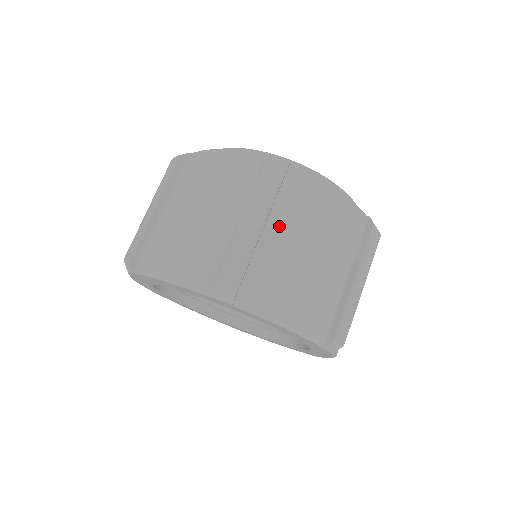
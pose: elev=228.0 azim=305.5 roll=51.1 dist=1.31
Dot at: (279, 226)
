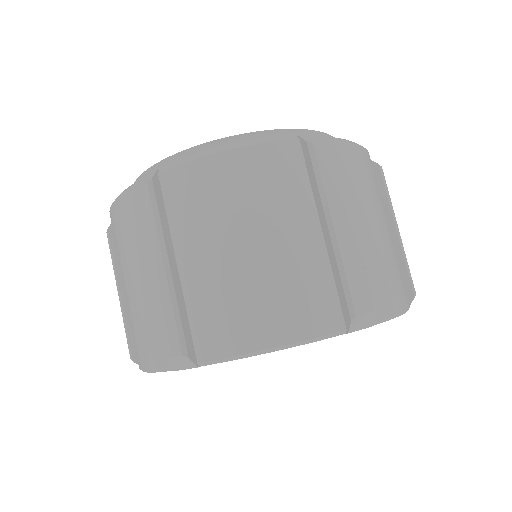
Dot at: (354, 213)
